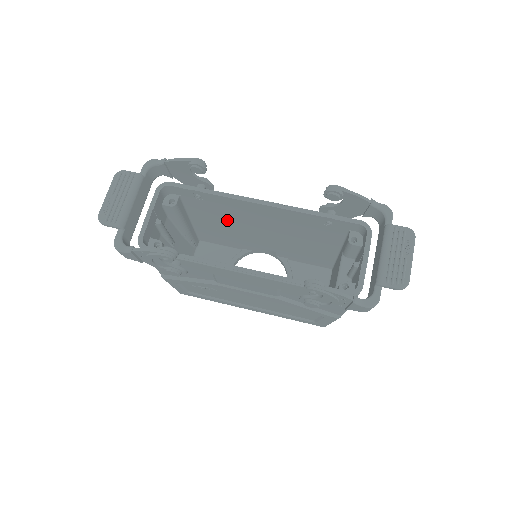
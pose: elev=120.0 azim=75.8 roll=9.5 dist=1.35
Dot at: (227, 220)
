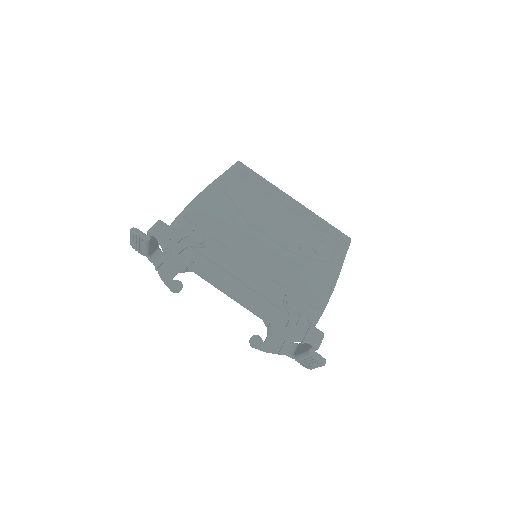
Dot at: (235, 229)
